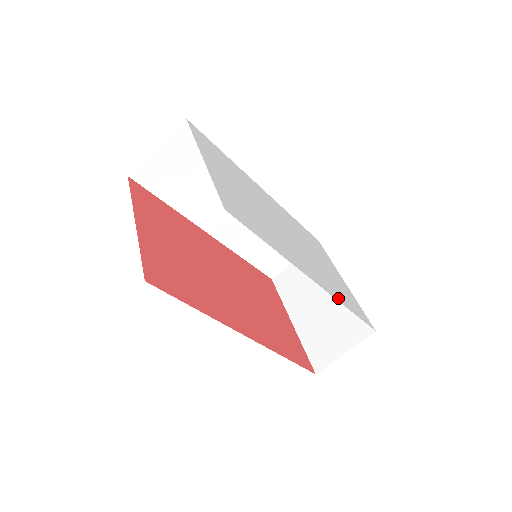
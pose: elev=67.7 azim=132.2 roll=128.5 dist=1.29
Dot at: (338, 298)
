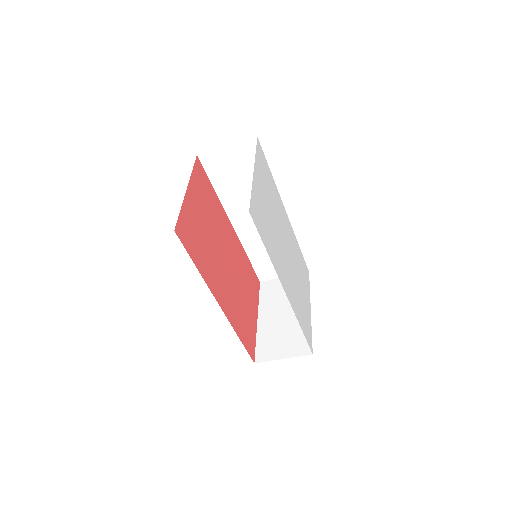
Dot at: (297, 314)
